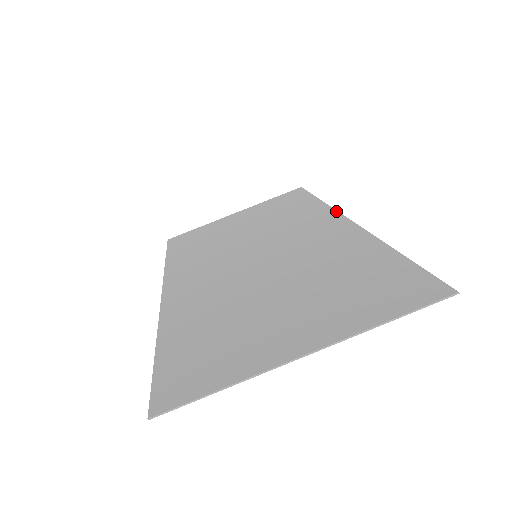
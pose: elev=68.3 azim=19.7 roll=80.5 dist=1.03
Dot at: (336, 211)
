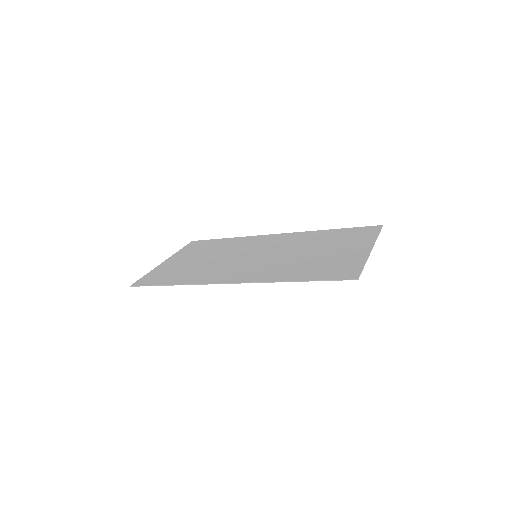
Dot at: (260, 235)
